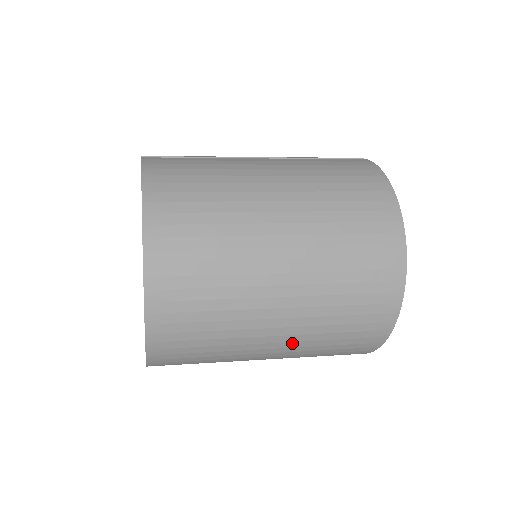
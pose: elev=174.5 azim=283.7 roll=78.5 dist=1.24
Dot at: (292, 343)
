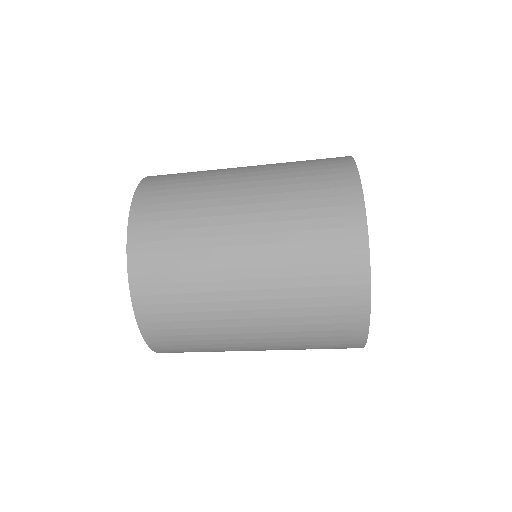
Dot at: (266, 302)
